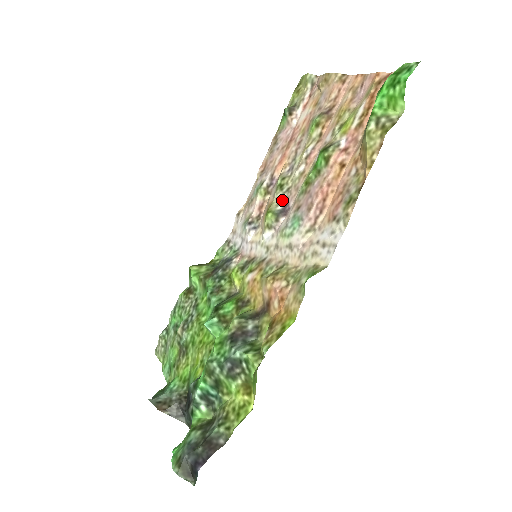
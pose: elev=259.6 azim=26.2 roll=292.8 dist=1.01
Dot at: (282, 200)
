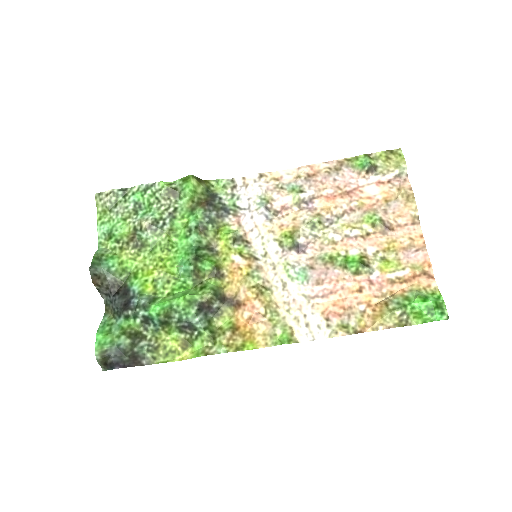
Dot at: (305, 238)
